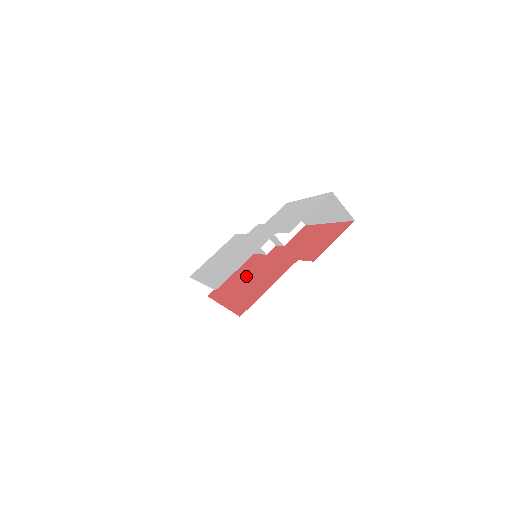
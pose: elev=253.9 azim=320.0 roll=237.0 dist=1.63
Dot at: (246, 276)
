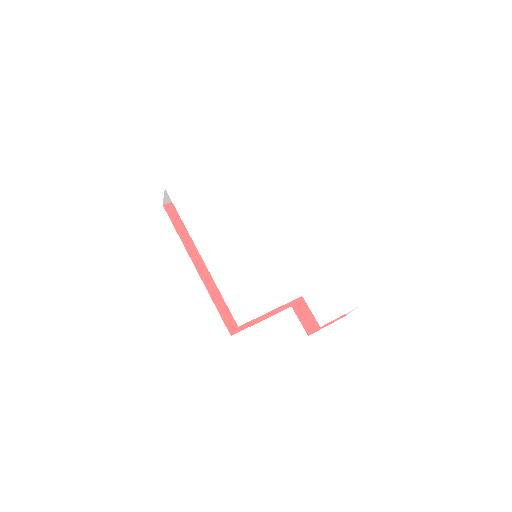
Dot at: occluded
